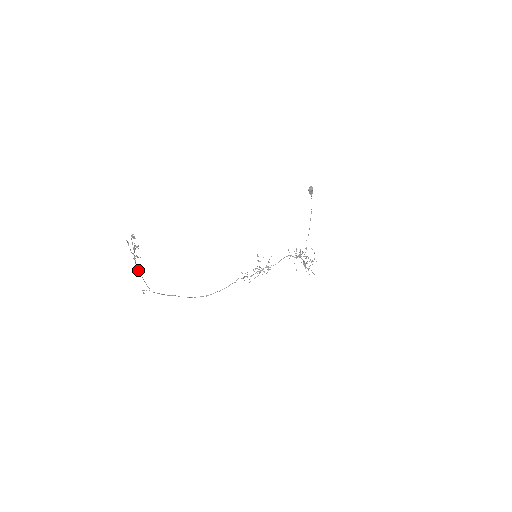
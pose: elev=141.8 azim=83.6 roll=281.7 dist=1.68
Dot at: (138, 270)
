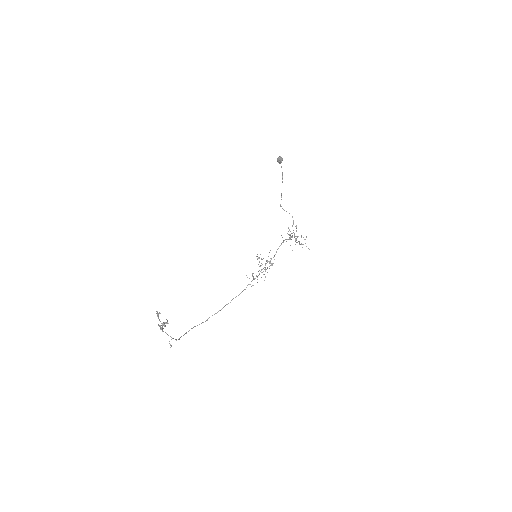
Dot at: occluded
